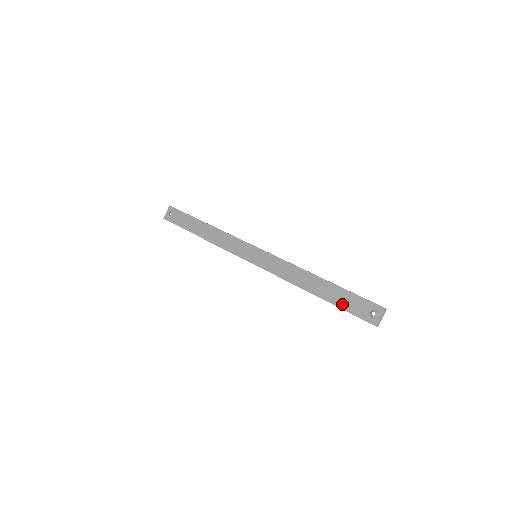
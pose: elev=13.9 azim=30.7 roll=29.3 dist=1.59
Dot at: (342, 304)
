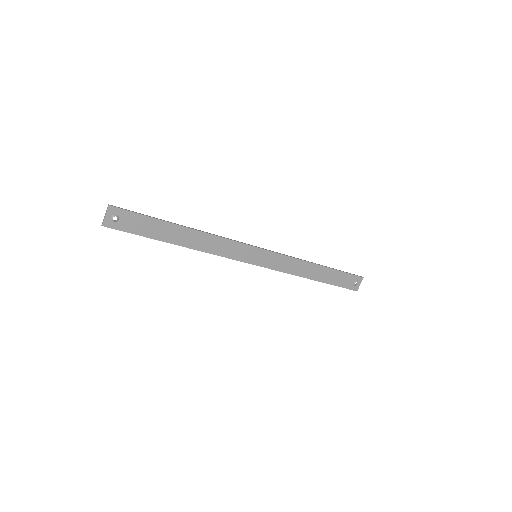
Dot at: (335, 282)
